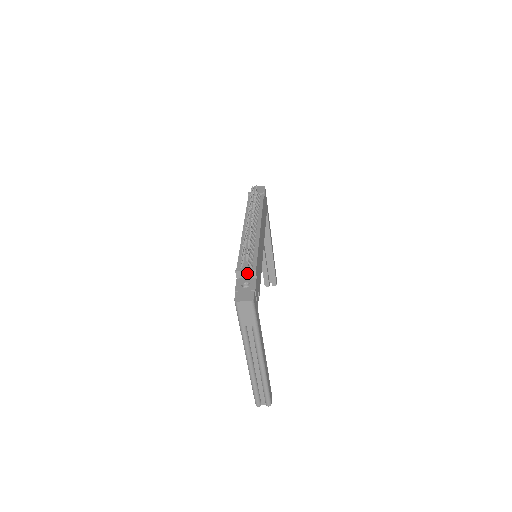
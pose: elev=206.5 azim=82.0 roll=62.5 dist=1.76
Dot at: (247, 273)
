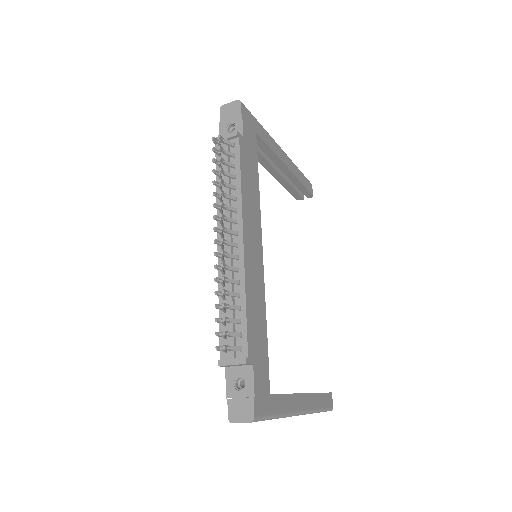
Dot at: (236, 365)
